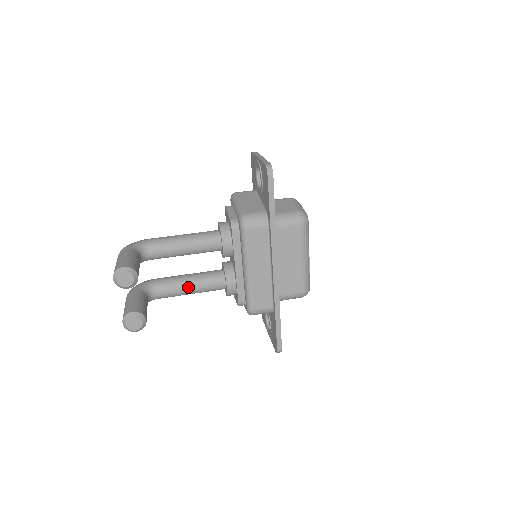
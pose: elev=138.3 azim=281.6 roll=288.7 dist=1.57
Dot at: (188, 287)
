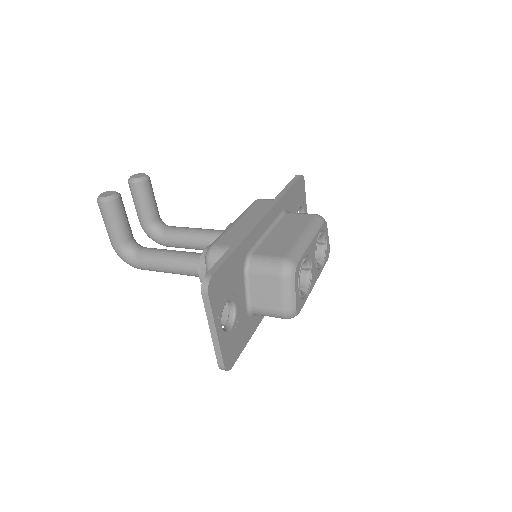
Dot at: (171, 251)
